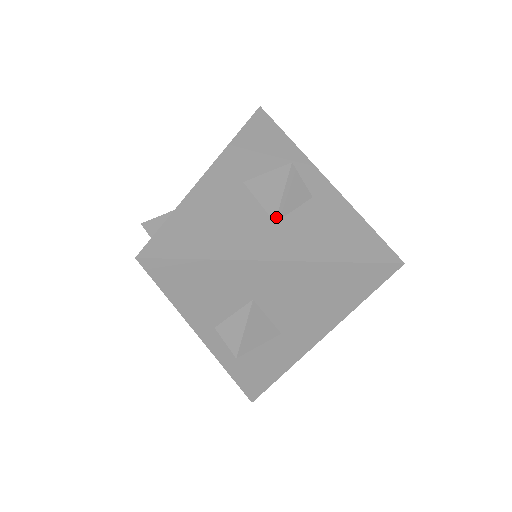
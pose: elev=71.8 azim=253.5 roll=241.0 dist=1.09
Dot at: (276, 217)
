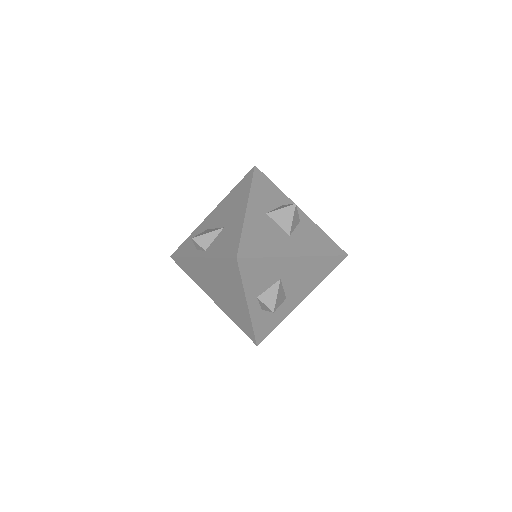
Dot at: (290, 233)
